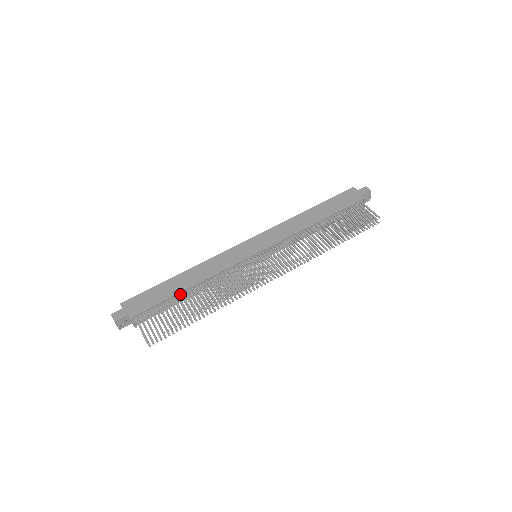
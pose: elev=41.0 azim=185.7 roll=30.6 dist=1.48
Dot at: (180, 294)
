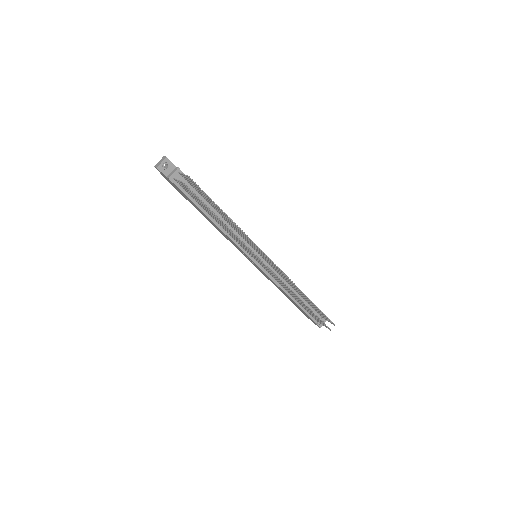
Dot at: (210, 204)
